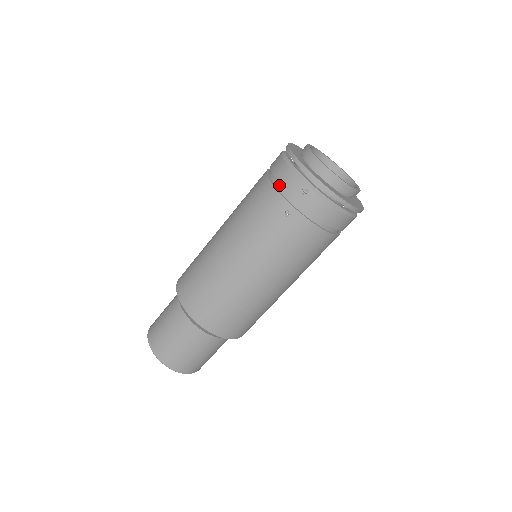
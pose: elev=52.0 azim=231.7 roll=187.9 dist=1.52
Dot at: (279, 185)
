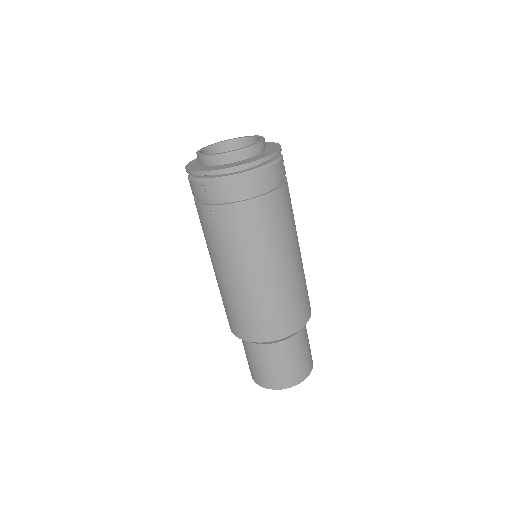
Dot at: occluded
